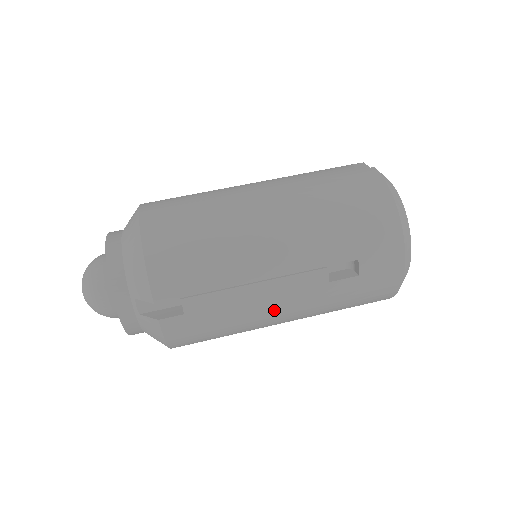
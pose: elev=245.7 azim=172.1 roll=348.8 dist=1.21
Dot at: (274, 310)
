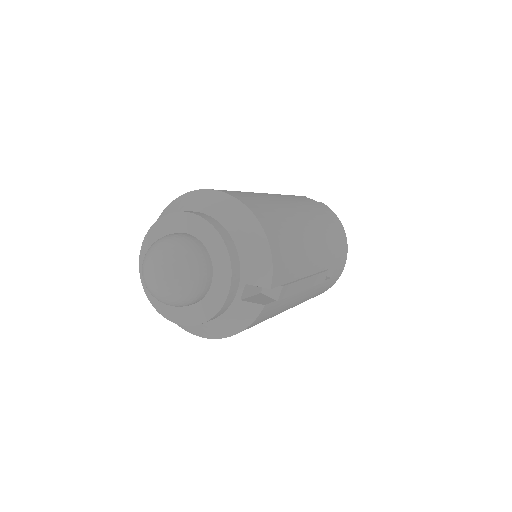
Dot at: (297, 301)
